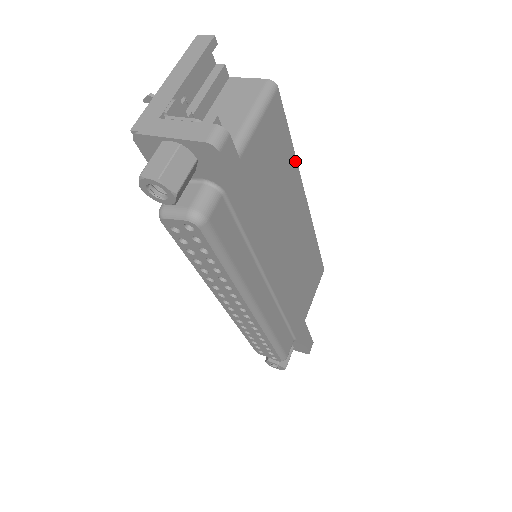
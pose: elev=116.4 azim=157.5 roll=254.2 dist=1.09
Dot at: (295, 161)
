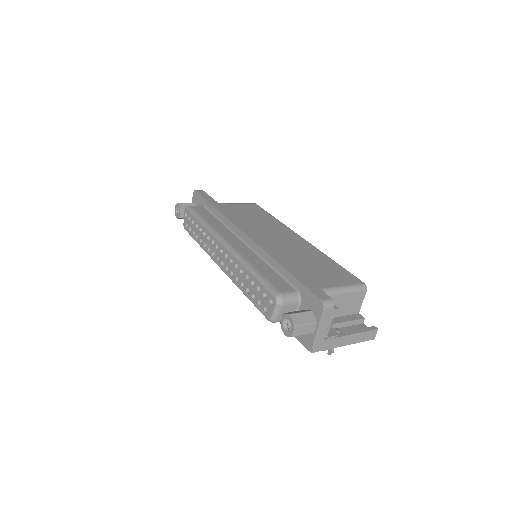
Dot at: (279, 221)
